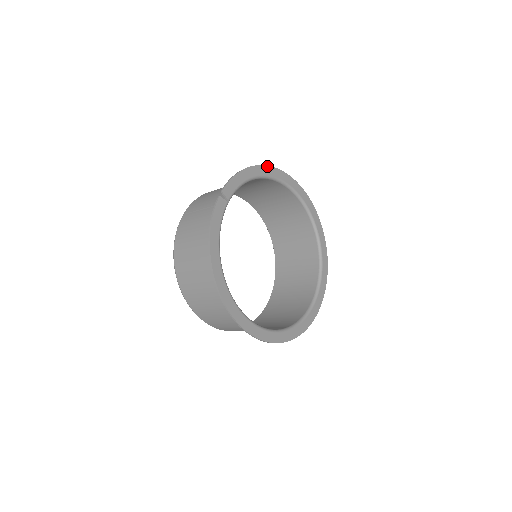
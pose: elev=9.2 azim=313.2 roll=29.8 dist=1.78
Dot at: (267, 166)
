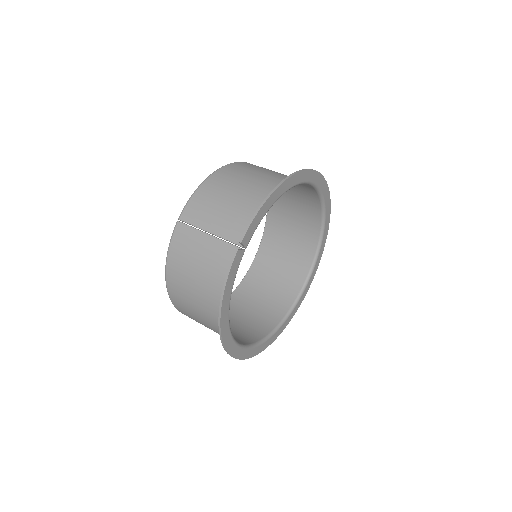
Dot at: (293, 175)
